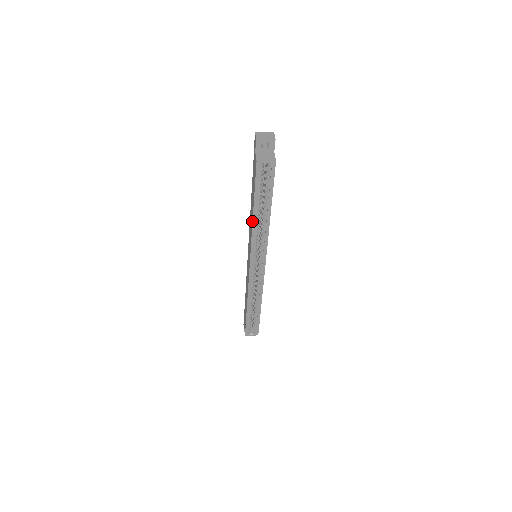
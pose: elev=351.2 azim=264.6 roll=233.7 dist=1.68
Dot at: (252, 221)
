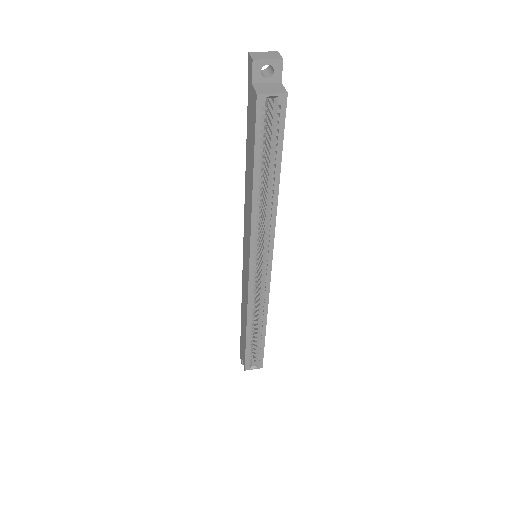
Dot at: (251, 200)
